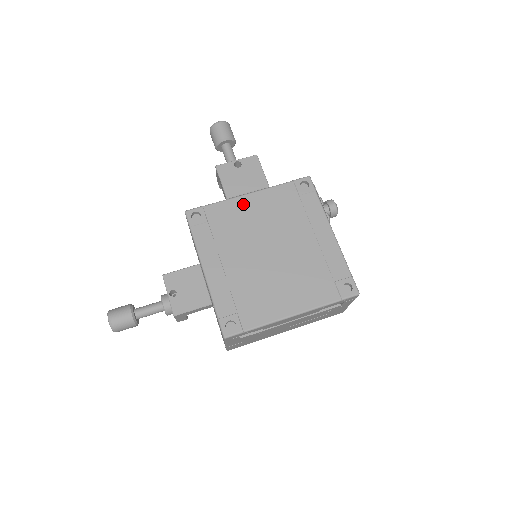
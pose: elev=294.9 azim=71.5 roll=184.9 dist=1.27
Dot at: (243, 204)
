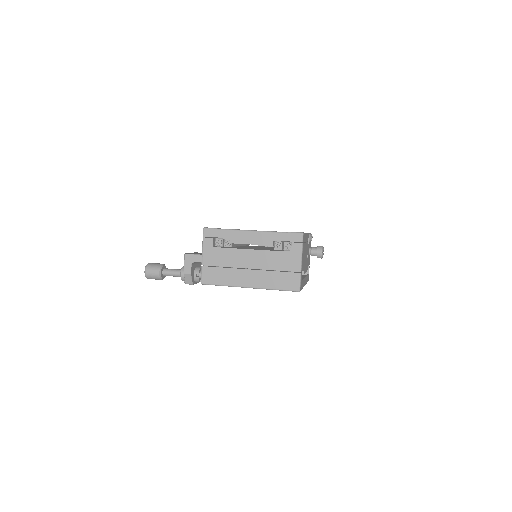
Dot at: occluded
